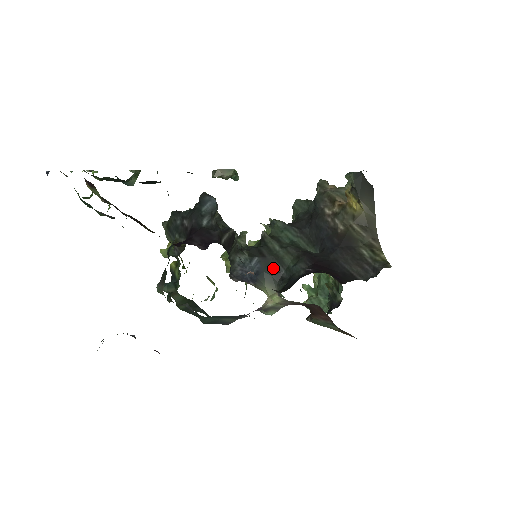
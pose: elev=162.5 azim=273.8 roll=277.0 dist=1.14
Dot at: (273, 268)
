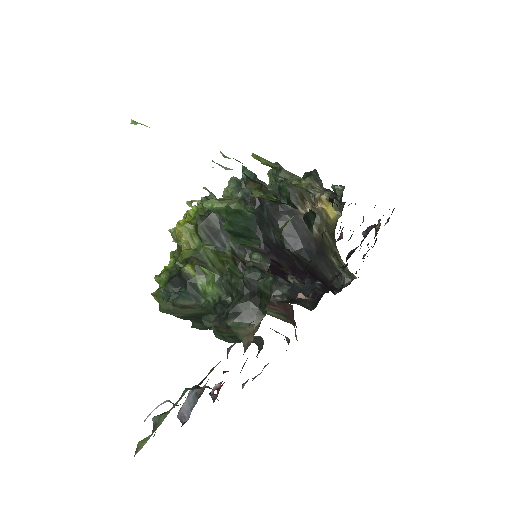
Dot at: occluded
